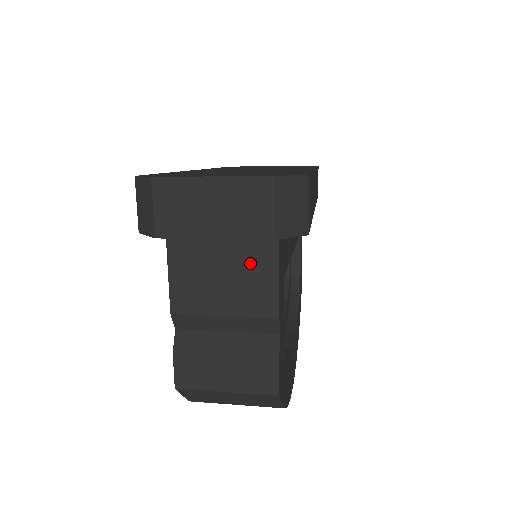
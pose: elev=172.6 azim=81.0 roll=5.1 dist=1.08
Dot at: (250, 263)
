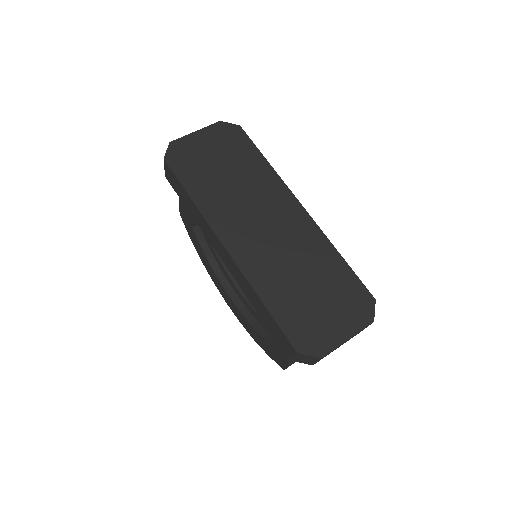
Dot at: occluded
